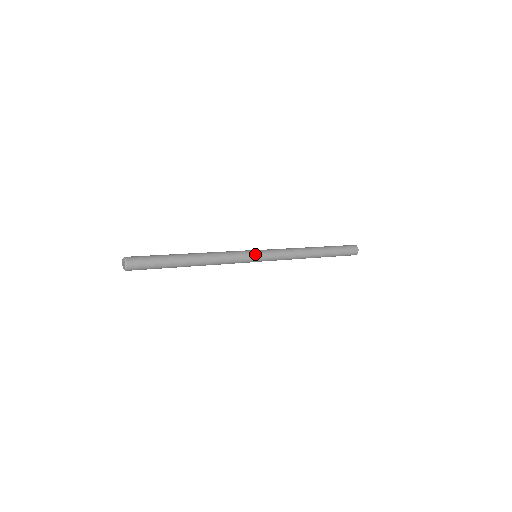
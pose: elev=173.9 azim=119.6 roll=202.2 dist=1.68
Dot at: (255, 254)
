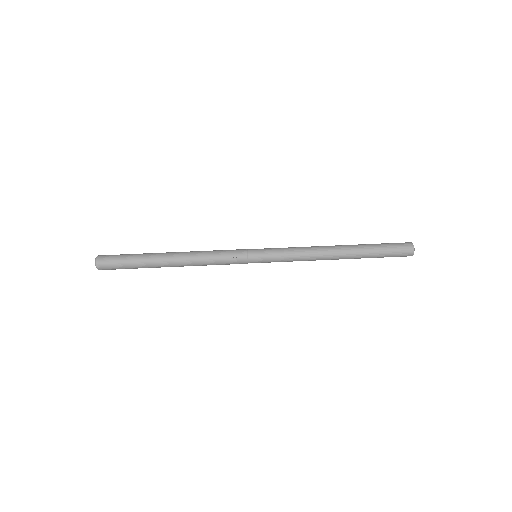
Dot at: (251, 260)
